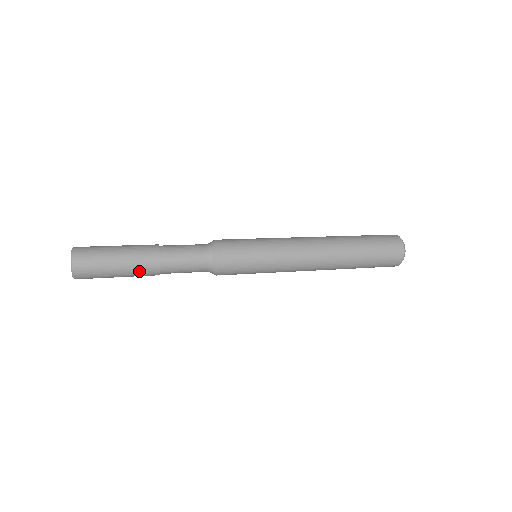
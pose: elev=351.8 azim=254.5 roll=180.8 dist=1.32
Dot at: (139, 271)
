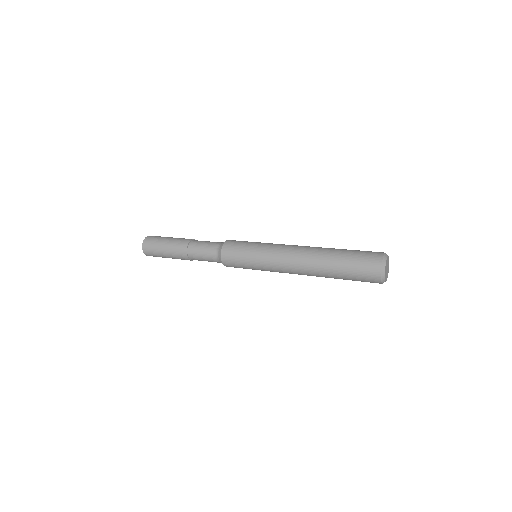
Dot at: (176, 247)
